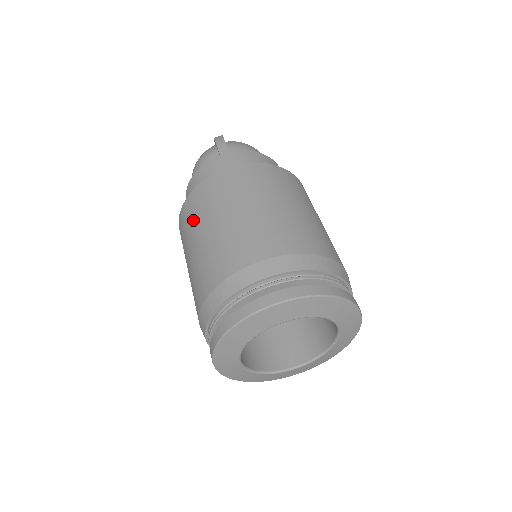
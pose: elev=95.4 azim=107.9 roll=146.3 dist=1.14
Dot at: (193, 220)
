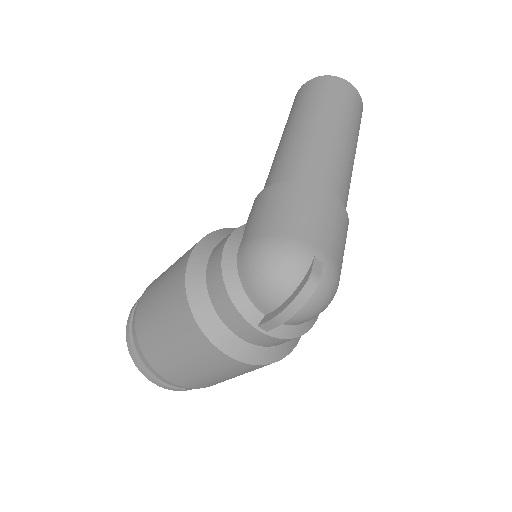
Dot at: (174, 324)
